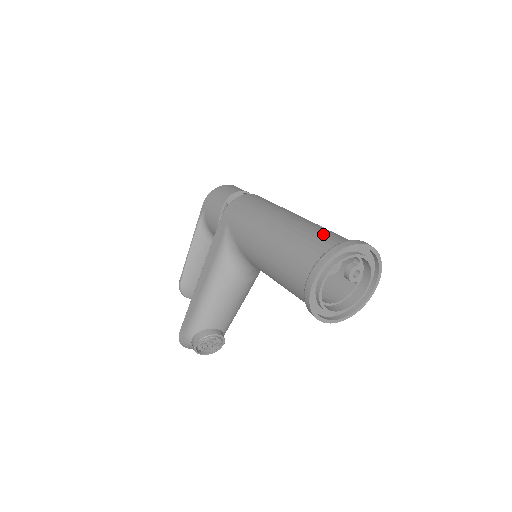
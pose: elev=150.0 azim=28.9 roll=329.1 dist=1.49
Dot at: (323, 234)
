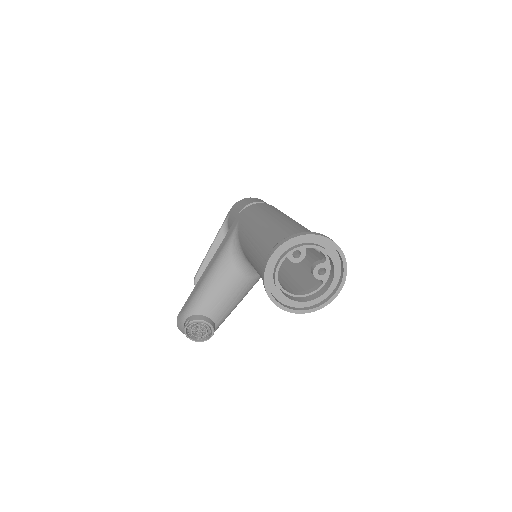
Dot at: (299, 228)
